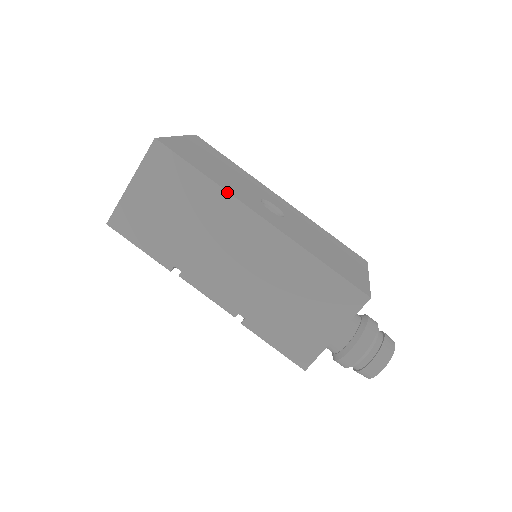
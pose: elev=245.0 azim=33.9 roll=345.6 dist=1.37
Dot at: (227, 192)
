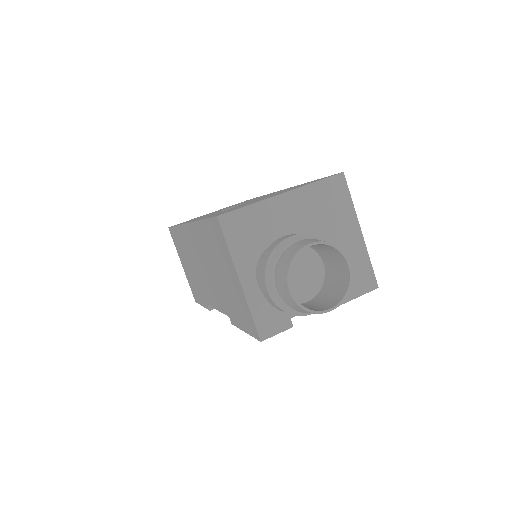
Dot at: (179, 225)
